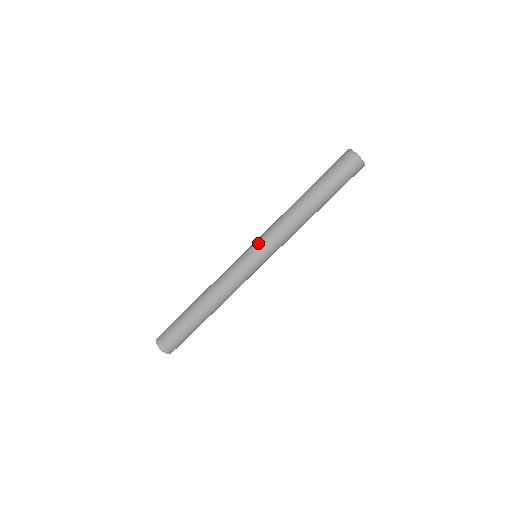
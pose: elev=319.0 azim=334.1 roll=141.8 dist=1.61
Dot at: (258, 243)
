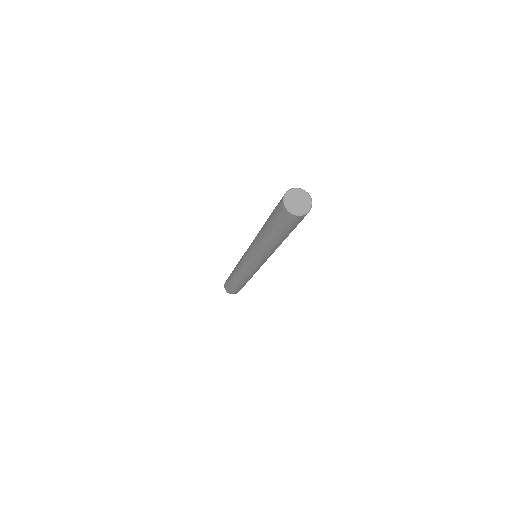
Dot at: (253, 262)
